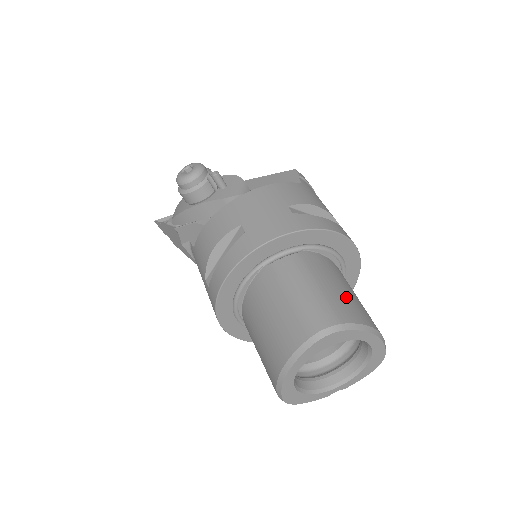
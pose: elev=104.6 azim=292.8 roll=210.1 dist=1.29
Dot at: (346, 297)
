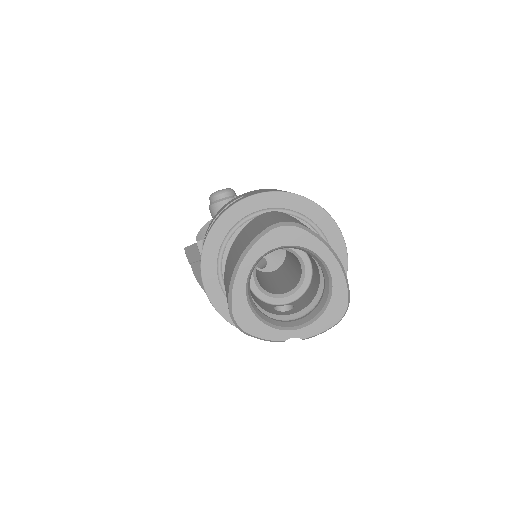
Dot at: occluded
